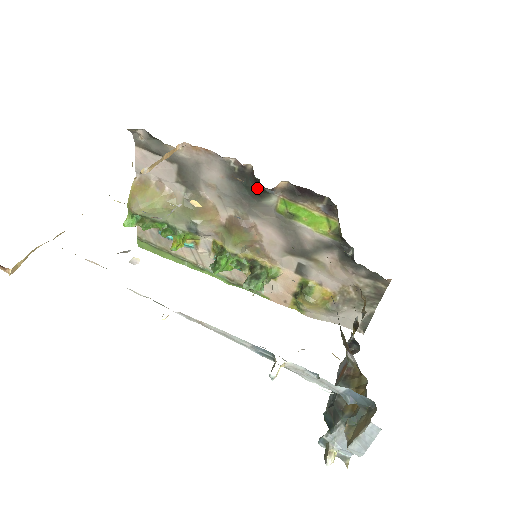
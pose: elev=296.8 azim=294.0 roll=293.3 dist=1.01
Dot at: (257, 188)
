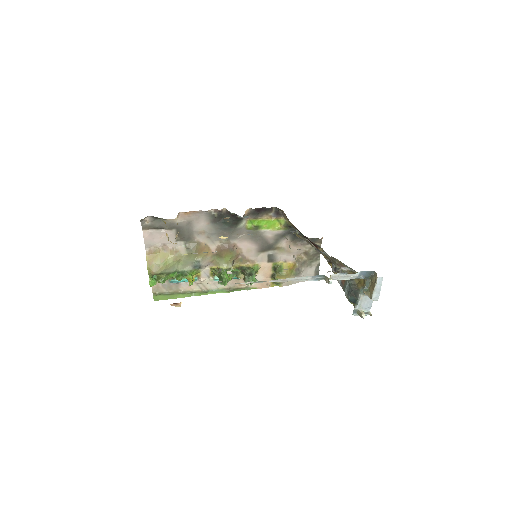
Dot at: (234, 220)
